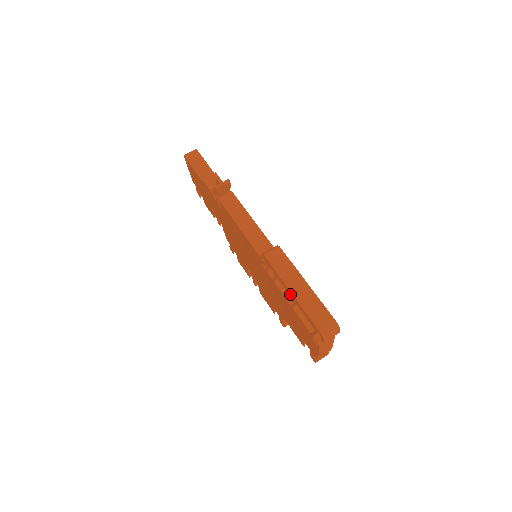
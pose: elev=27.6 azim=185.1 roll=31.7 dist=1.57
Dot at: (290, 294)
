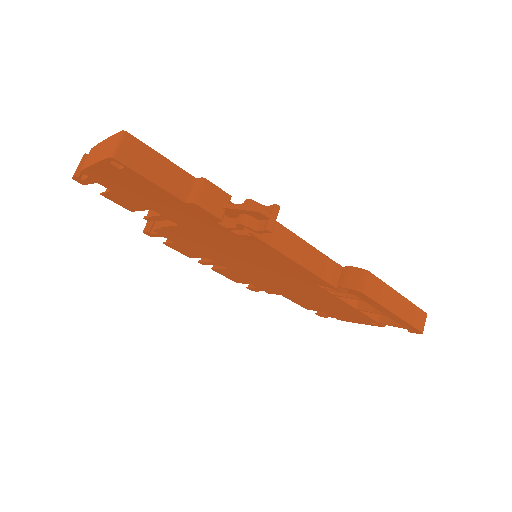
Dot at: (386, 313)
